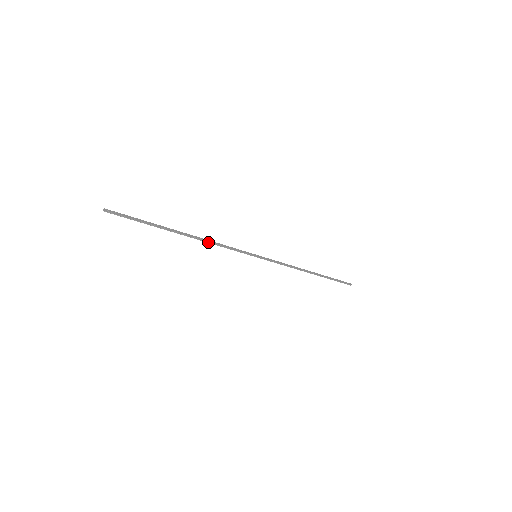
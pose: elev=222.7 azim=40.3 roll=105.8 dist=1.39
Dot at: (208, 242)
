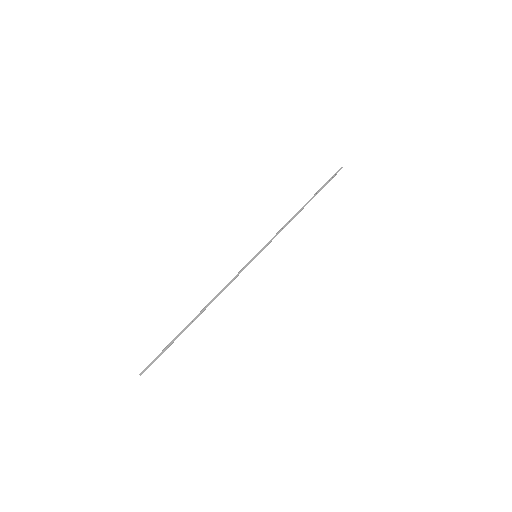
Dot at: occluded
